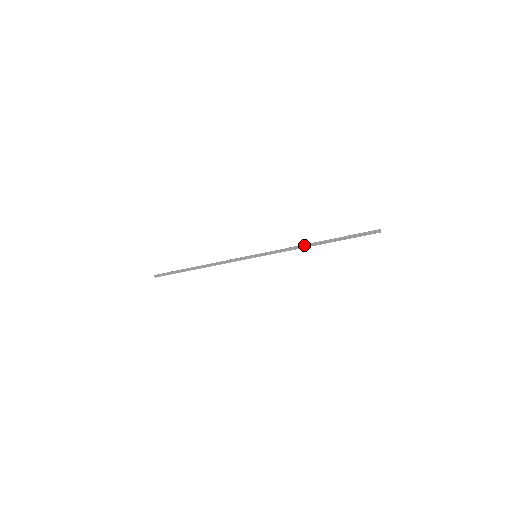
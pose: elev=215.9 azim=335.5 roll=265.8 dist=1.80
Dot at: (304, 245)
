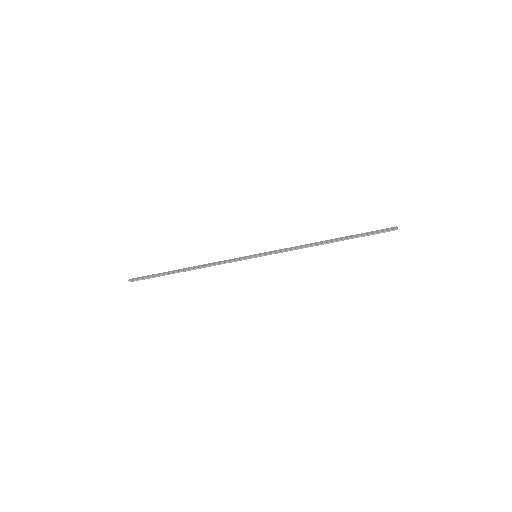
Dot at: (313, 243)
